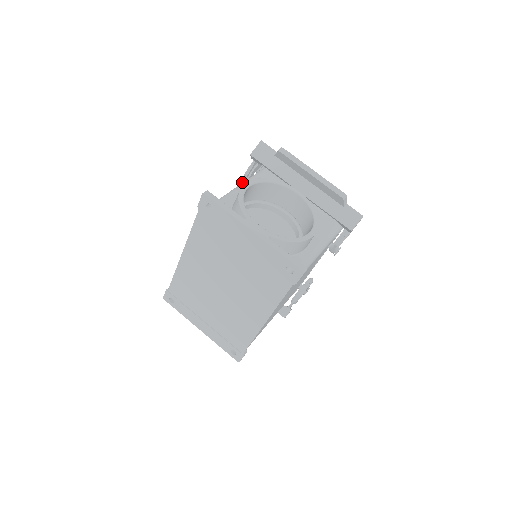
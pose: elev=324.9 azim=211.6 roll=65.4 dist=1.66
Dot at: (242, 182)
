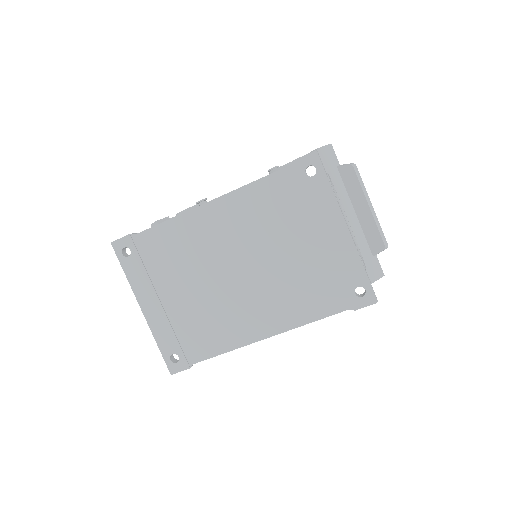
Dot at: (274, 170)
